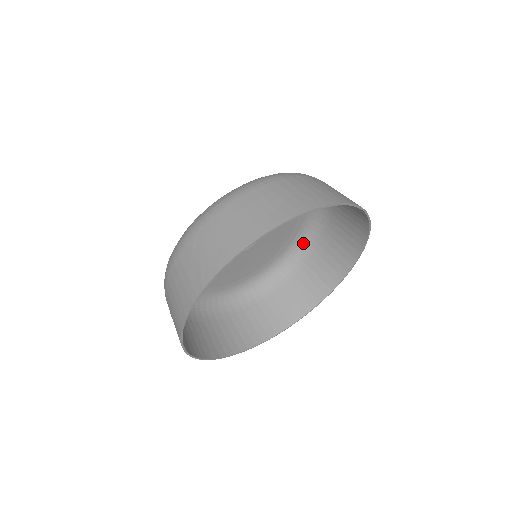
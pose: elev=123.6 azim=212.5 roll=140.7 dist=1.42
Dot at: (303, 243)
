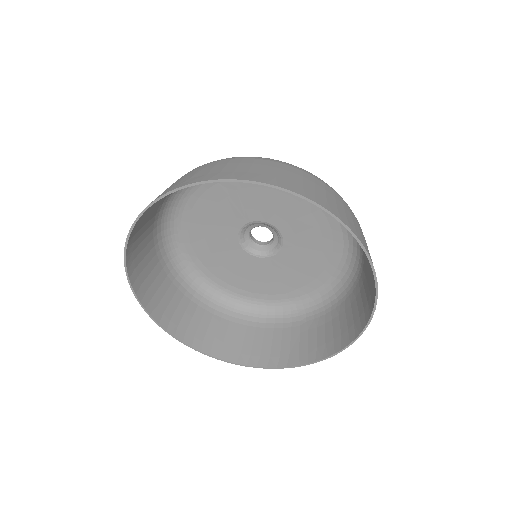
Dot at: (320, 302)
